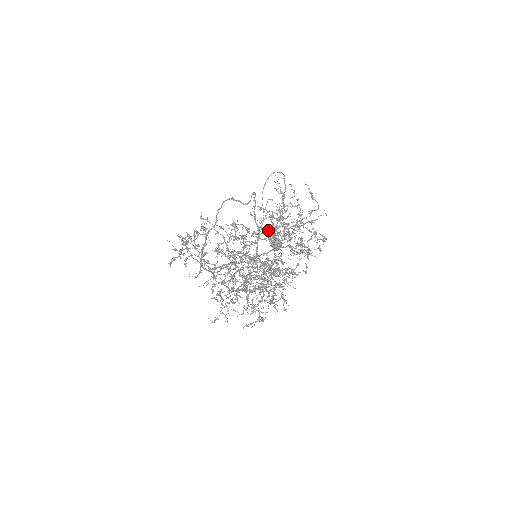
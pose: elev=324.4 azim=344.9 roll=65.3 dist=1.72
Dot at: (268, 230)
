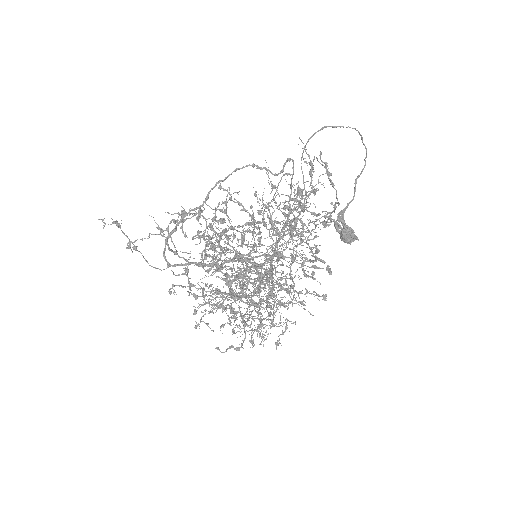
Dot at: (234, 228)
